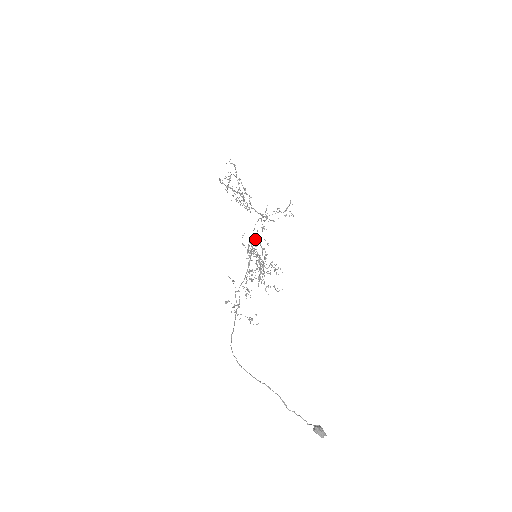
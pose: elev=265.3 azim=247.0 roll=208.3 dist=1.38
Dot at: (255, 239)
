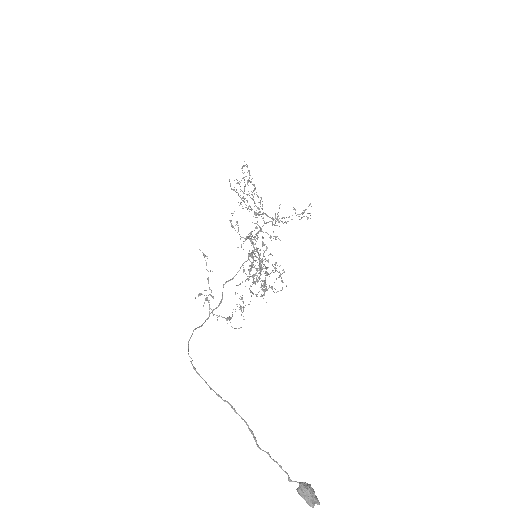
Dot at: (256, 234)
